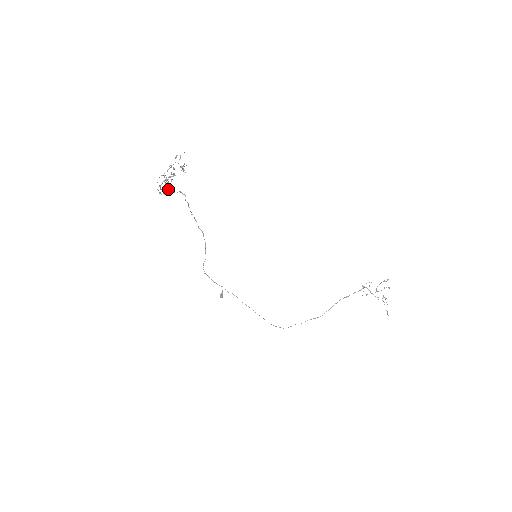
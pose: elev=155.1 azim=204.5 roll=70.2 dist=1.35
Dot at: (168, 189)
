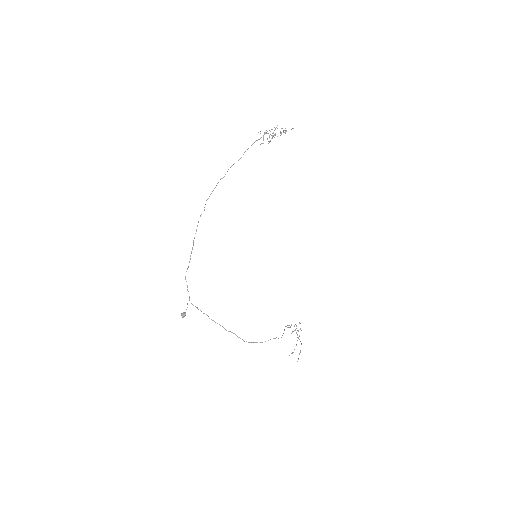
Dot at: occluded
